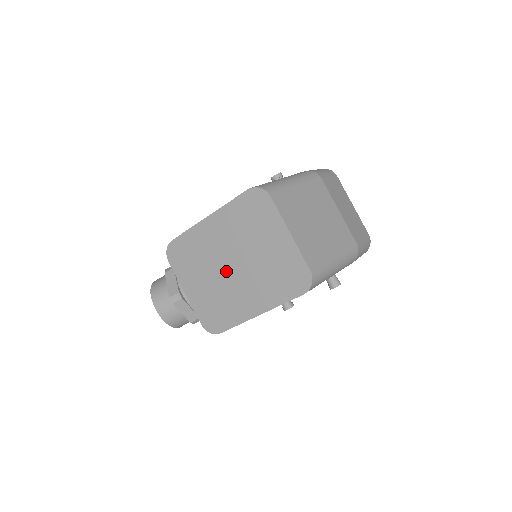
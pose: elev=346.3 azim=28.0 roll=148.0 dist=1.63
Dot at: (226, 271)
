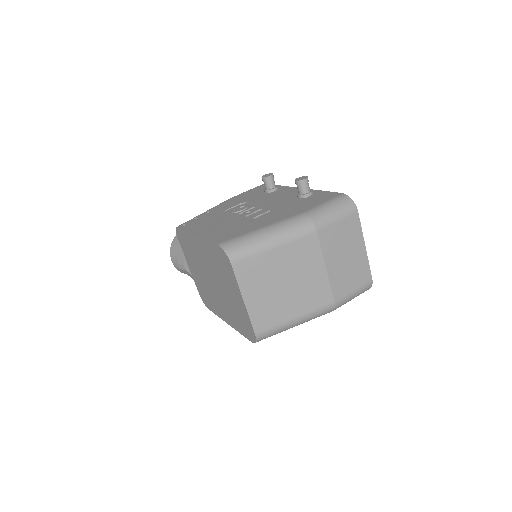
Dot at: (209, 280)
